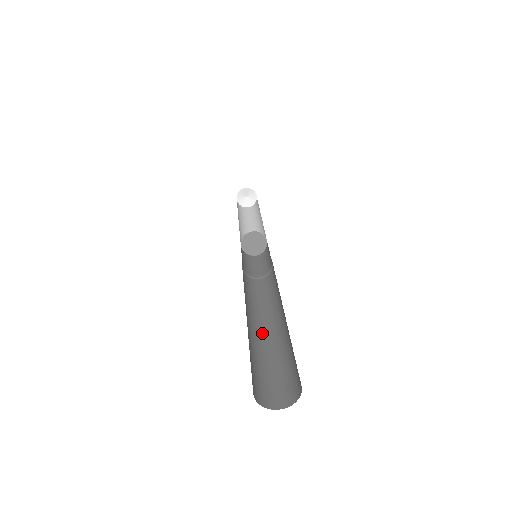
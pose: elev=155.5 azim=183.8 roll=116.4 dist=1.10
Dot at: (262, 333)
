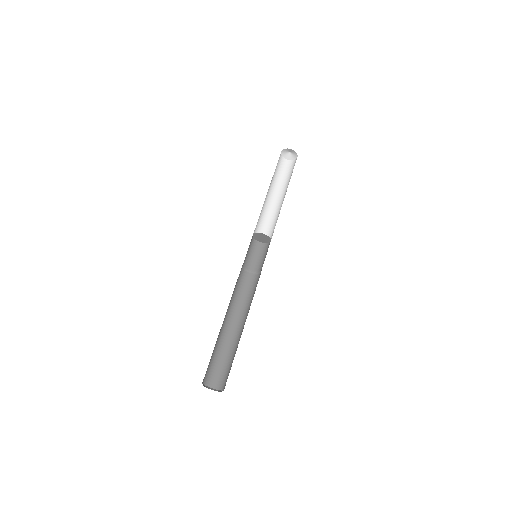
Dot at: (239, 332)
